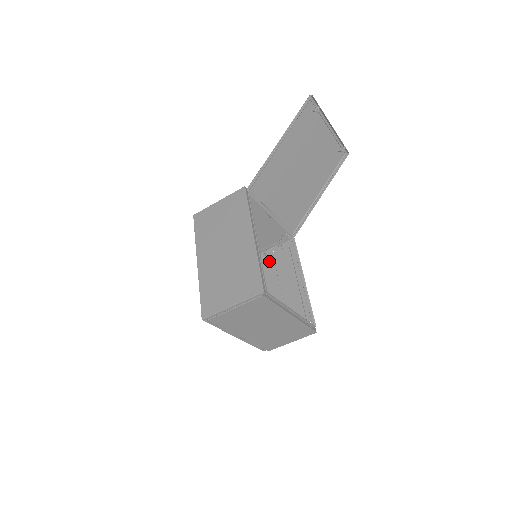
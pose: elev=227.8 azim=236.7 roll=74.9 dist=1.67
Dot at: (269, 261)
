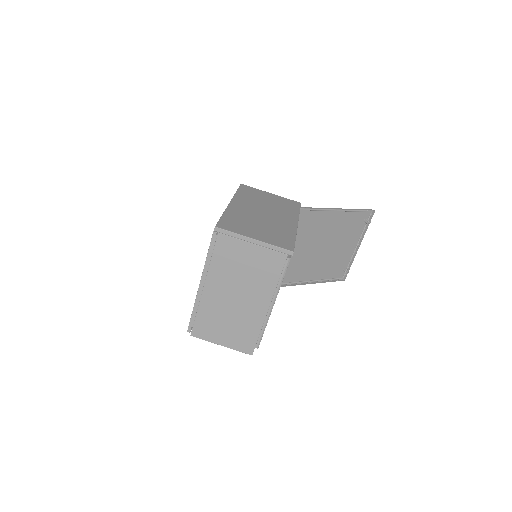
Dot at: occluded
